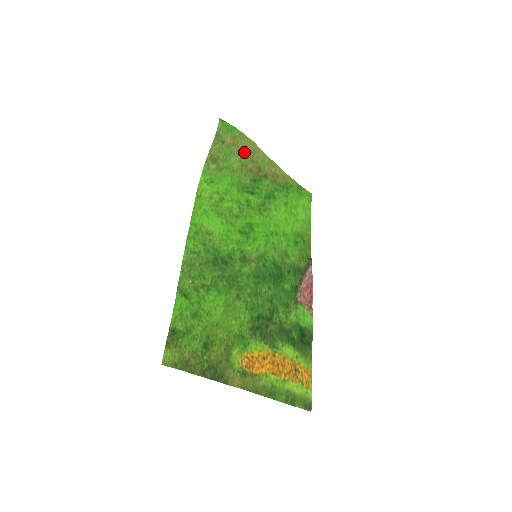
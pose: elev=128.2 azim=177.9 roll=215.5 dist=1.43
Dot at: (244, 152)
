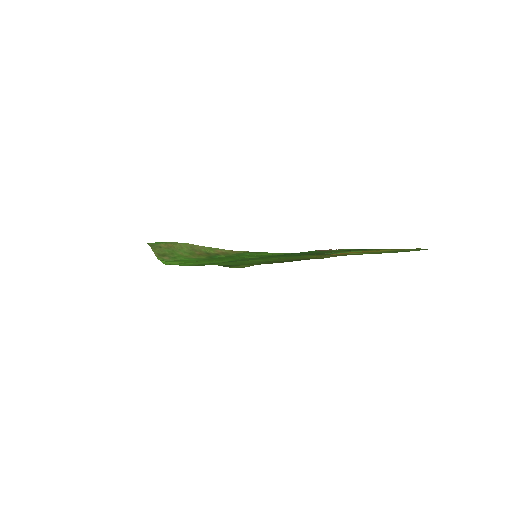
Dot at: (184, 249)
